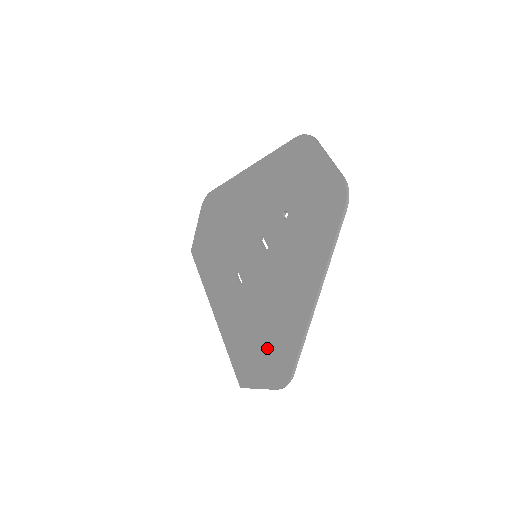
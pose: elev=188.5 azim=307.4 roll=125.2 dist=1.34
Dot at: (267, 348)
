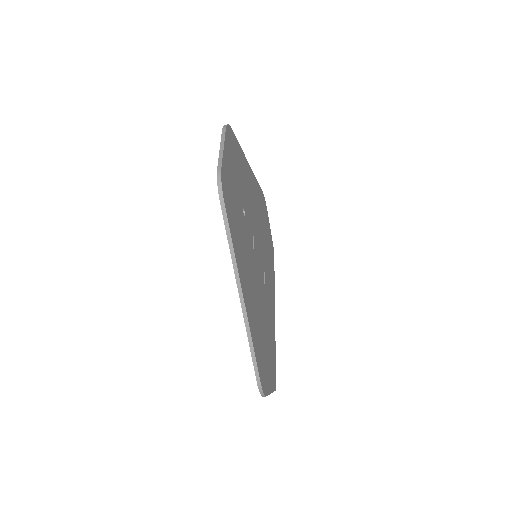
Dot at: occluded
